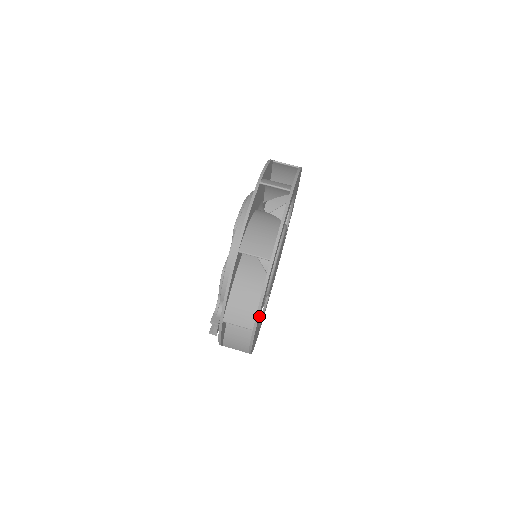
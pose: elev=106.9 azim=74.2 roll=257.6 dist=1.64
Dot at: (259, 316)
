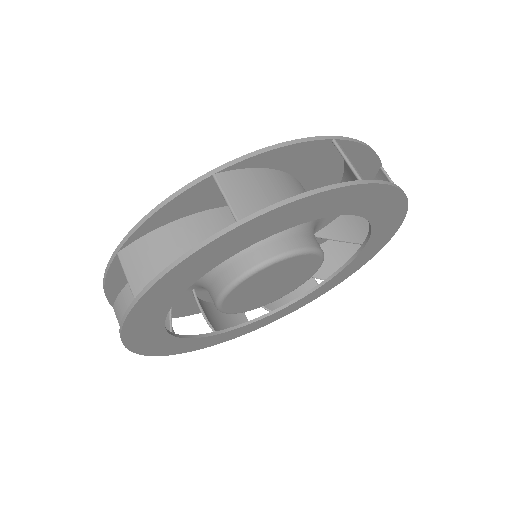
Dot at: (139, 339)
